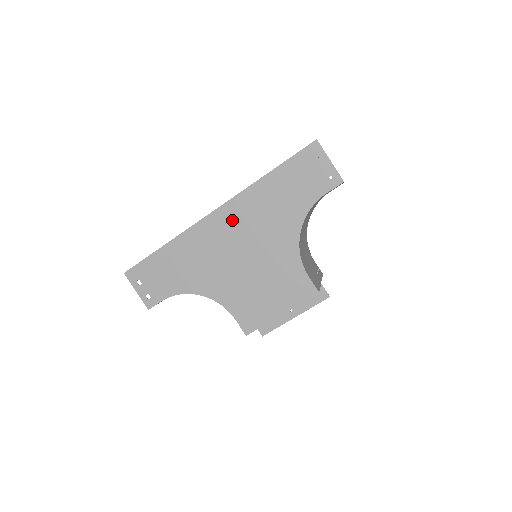
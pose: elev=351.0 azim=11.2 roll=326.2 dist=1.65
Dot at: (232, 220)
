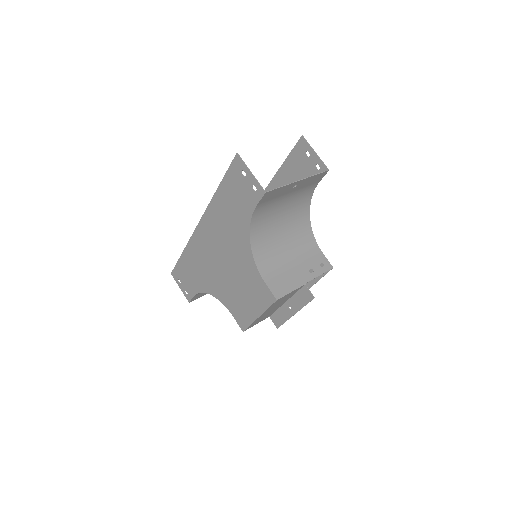
Dot at: (209, 232)
